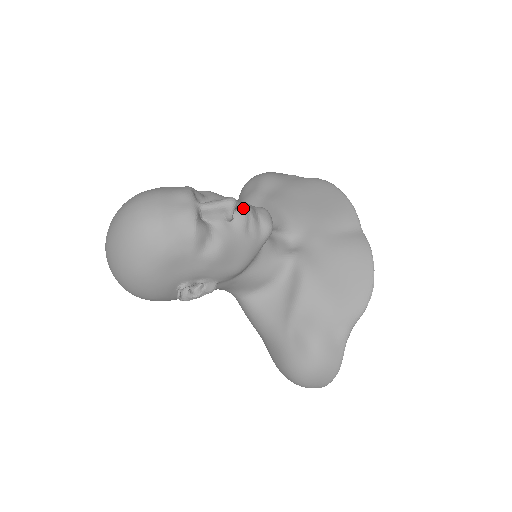
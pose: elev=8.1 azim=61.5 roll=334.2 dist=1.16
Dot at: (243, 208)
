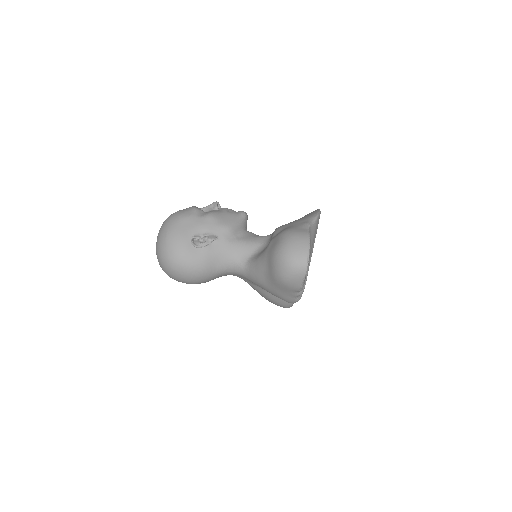
Dot at: occluded
